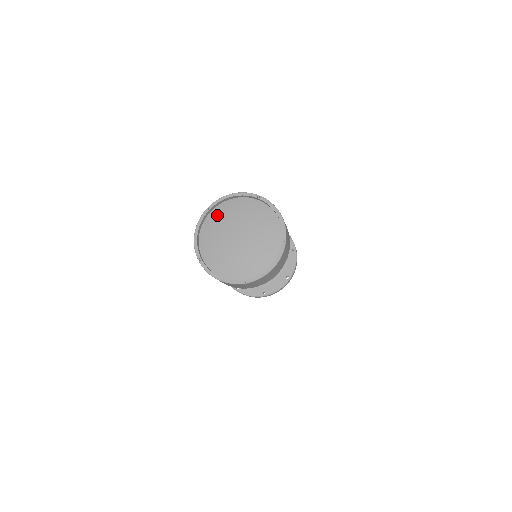
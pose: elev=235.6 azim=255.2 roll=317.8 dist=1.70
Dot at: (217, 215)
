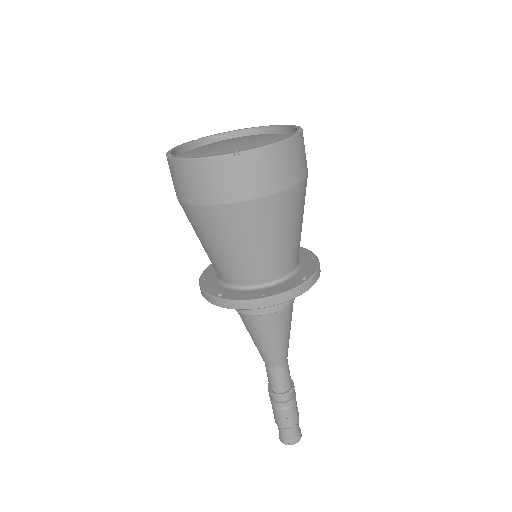
Dot at: occluded
